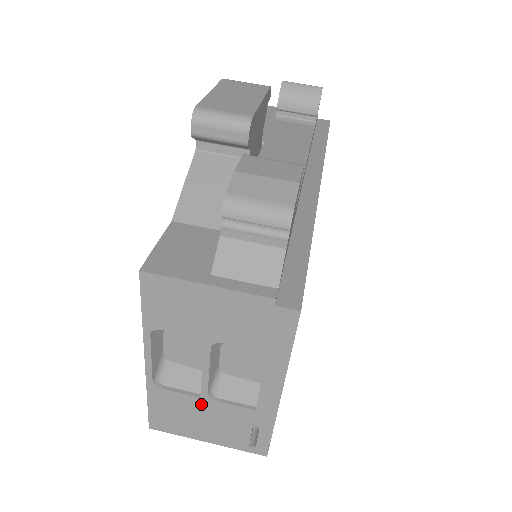
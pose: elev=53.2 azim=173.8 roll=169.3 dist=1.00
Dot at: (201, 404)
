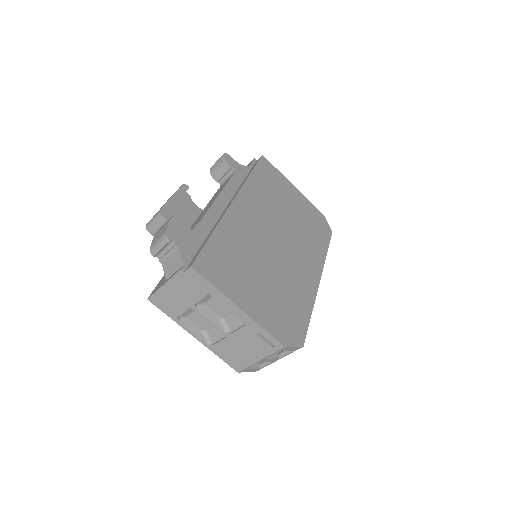
Dot at: (231, 340)
